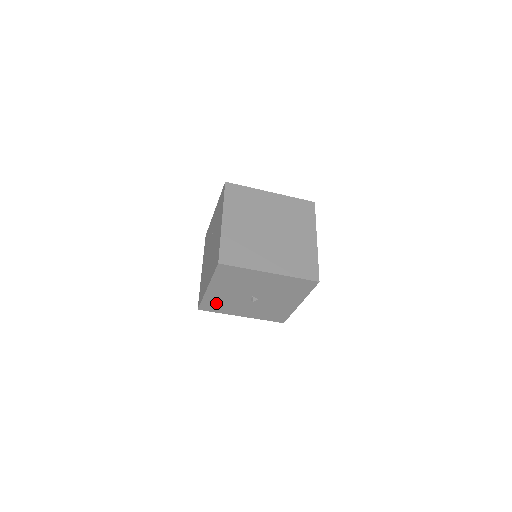
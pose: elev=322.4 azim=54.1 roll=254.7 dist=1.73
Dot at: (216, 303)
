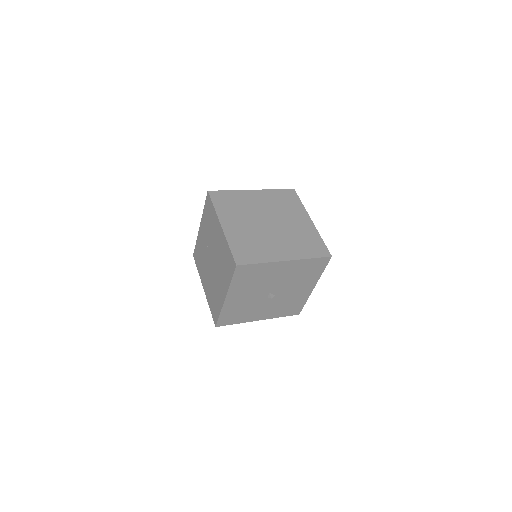
Dot at: (234, 313)
